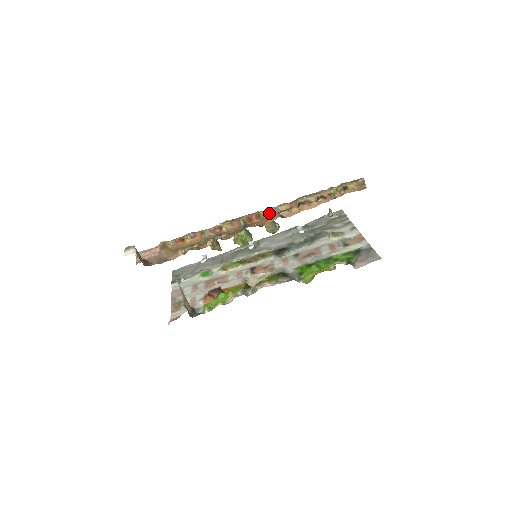
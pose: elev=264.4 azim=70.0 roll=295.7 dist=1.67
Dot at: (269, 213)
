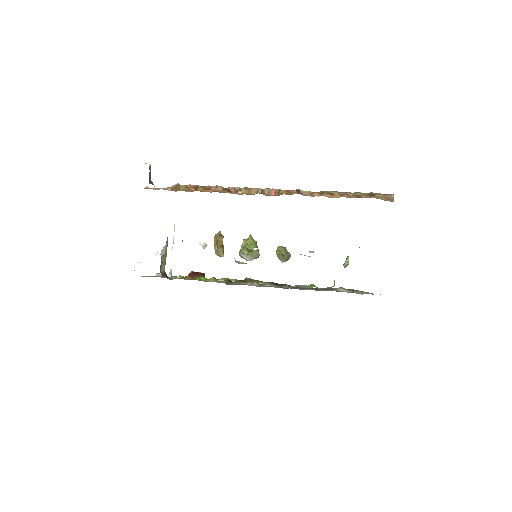
Dot at: occluded
